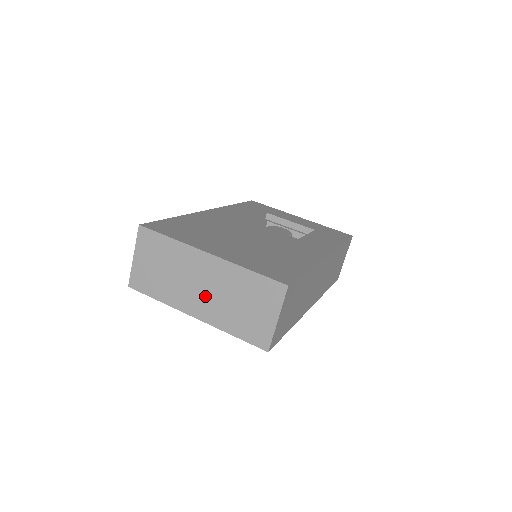
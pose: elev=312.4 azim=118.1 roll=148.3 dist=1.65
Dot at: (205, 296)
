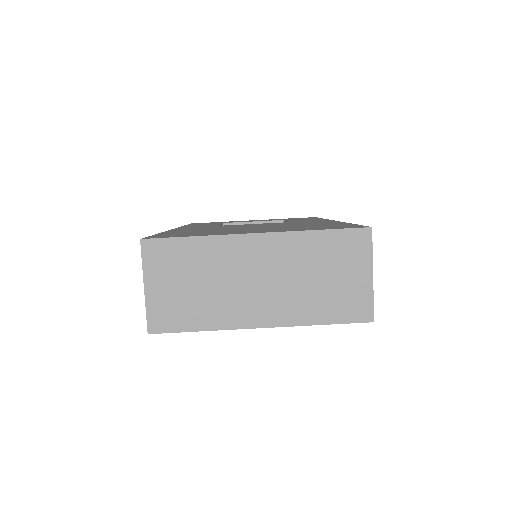
Dot at: (268, 292)
